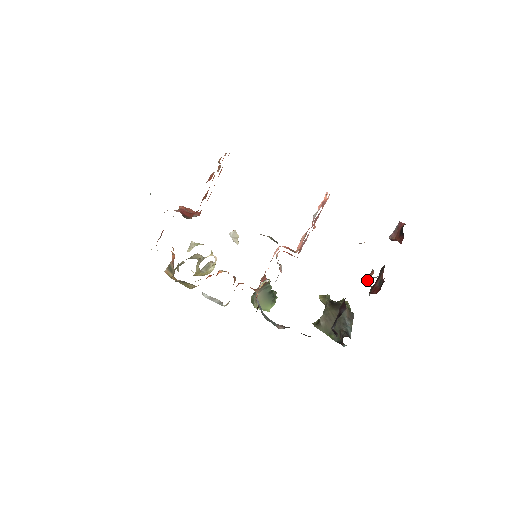
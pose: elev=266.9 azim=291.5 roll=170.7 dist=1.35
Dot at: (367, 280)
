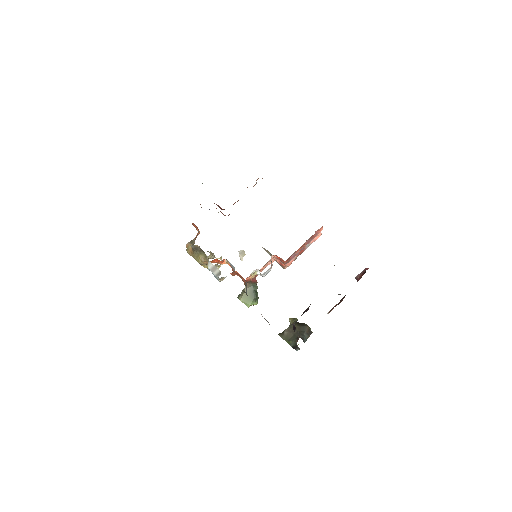
Dot at: occluded
